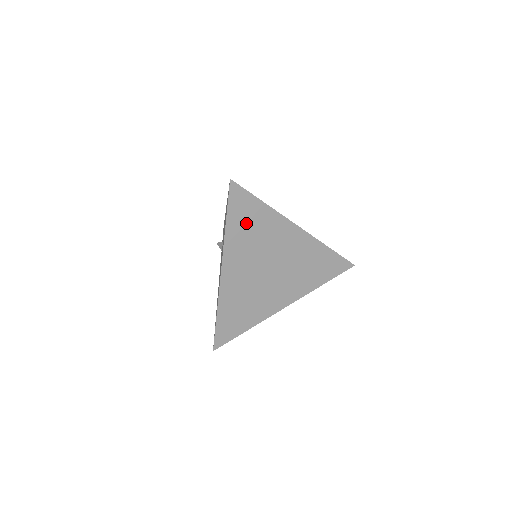
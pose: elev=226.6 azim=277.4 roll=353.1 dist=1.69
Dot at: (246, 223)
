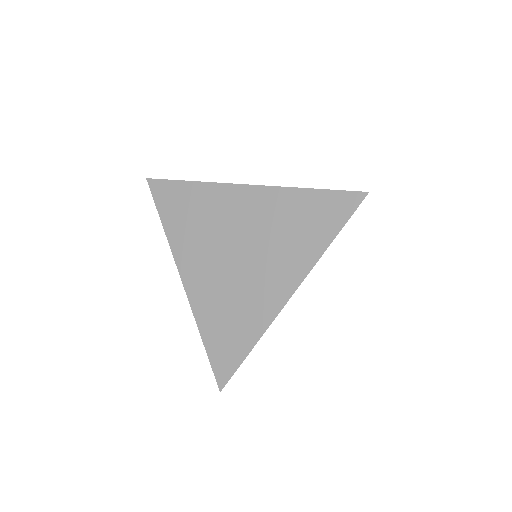
Dot at: (183, 213)
